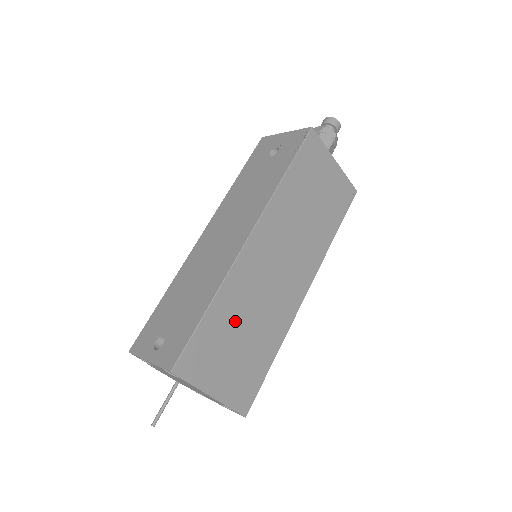
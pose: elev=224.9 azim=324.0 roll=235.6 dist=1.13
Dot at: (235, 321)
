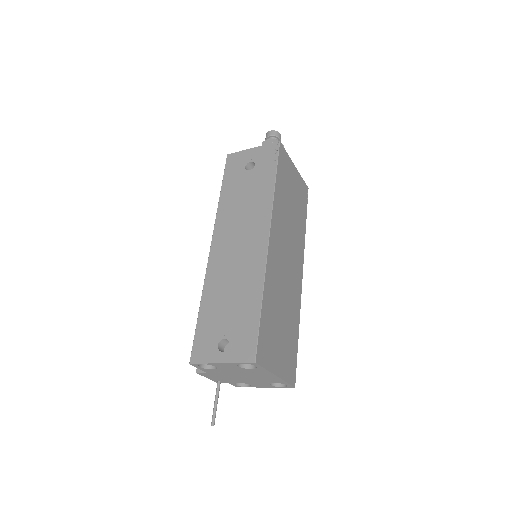
Dot at: (276, 310)
